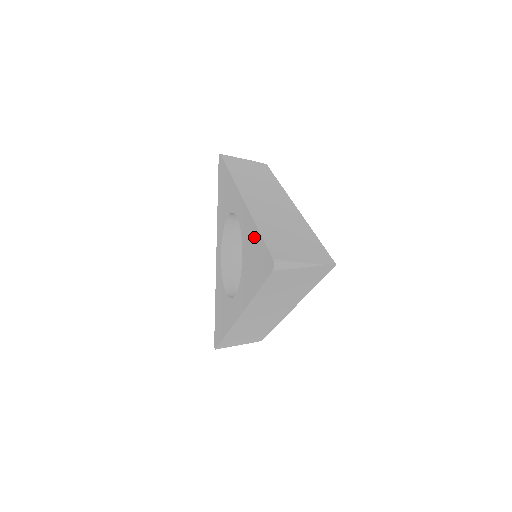
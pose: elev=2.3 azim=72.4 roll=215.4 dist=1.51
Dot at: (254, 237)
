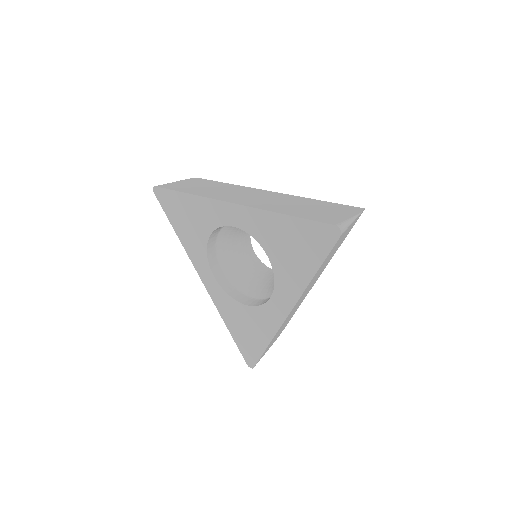
Dot at: (284, 226)
